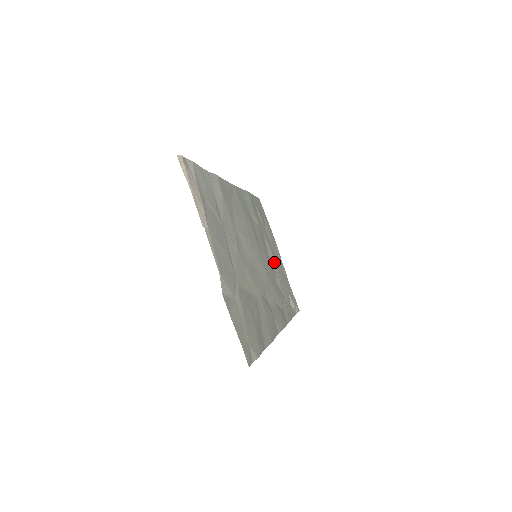
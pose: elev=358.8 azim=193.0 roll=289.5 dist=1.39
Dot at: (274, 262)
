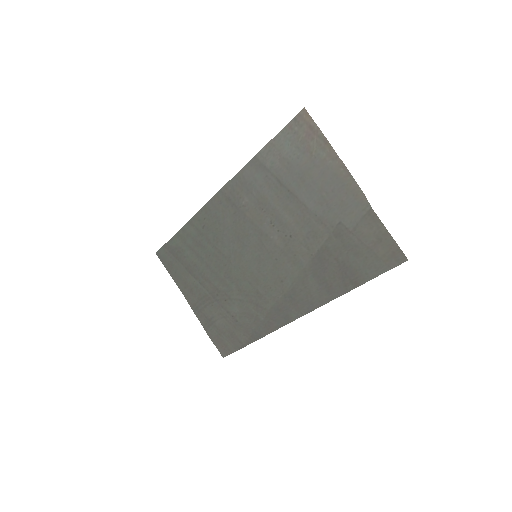
Dot at: (215, 296)
